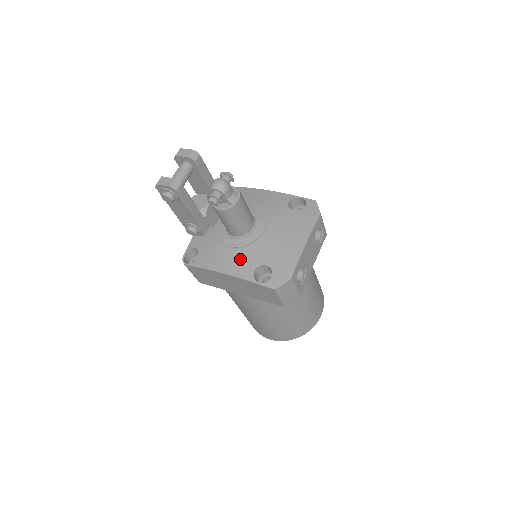
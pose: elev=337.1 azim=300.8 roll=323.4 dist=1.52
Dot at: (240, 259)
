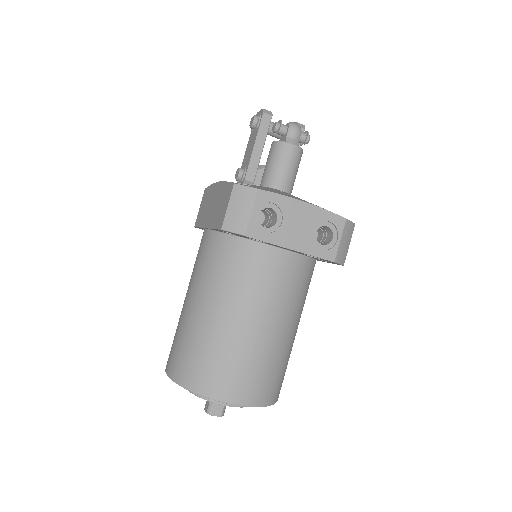
Dot at: occluded
